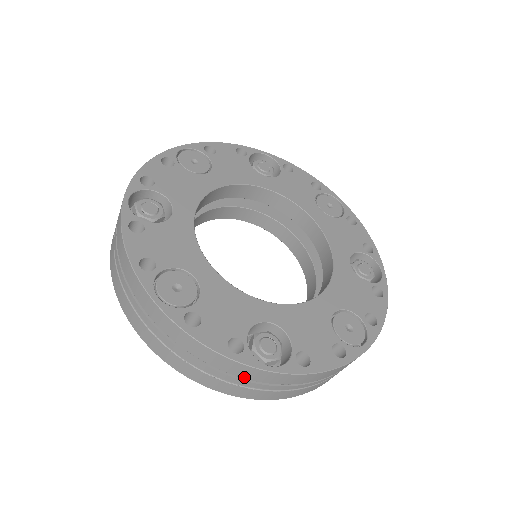
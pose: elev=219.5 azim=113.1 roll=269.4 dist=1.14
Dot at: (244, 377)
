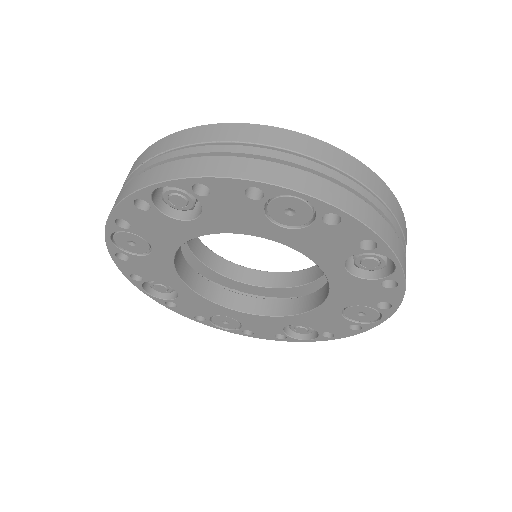
Dot at: (289, 148)
